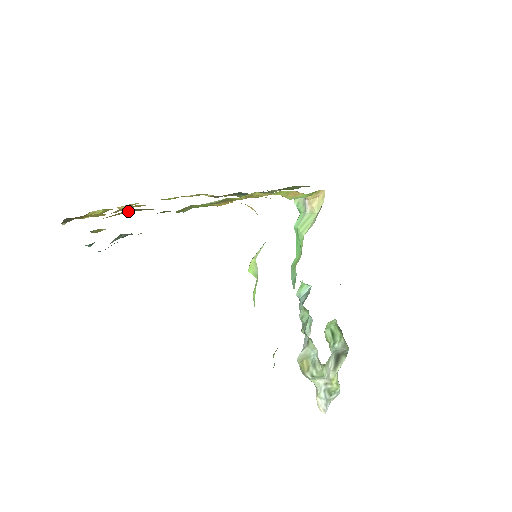
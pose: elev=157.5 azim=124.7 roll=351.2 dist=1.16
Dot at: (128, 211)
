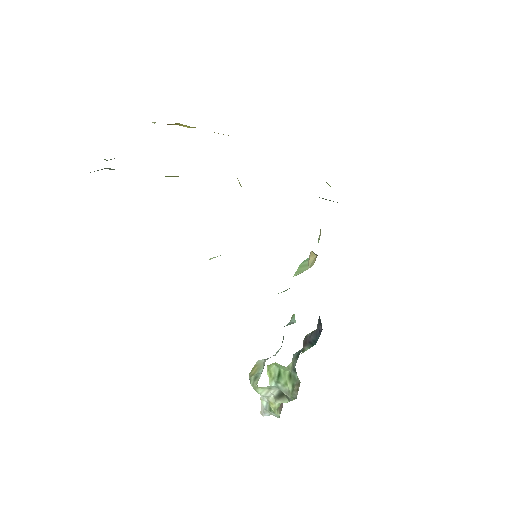
Dot at: occluded
